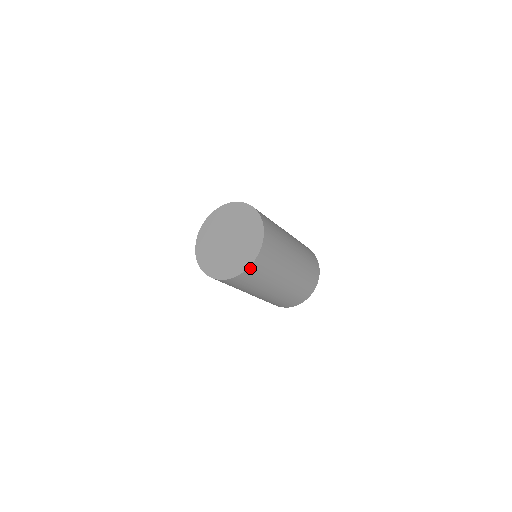
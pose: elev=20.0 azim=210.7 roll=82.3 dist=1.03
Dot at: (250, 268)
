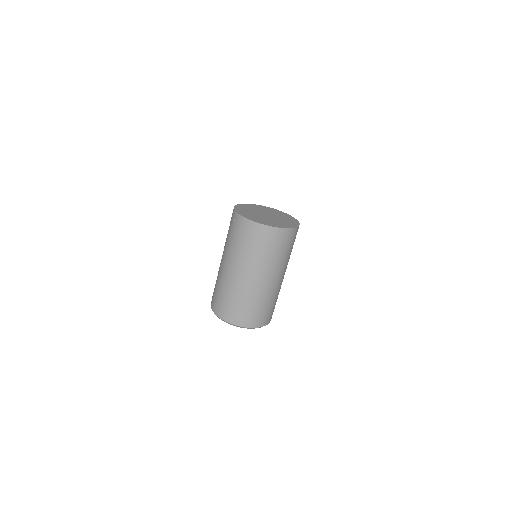
Dot at: (296, 229)
